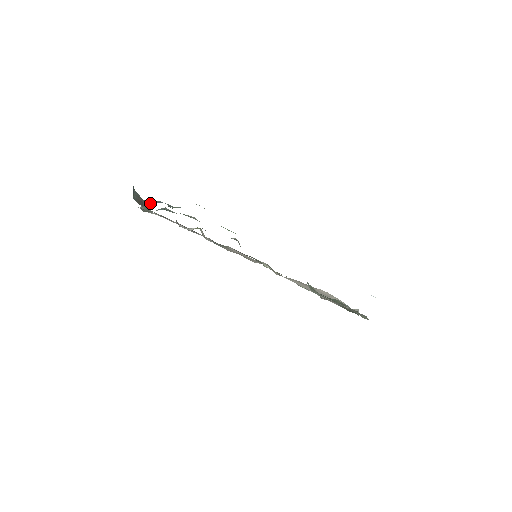
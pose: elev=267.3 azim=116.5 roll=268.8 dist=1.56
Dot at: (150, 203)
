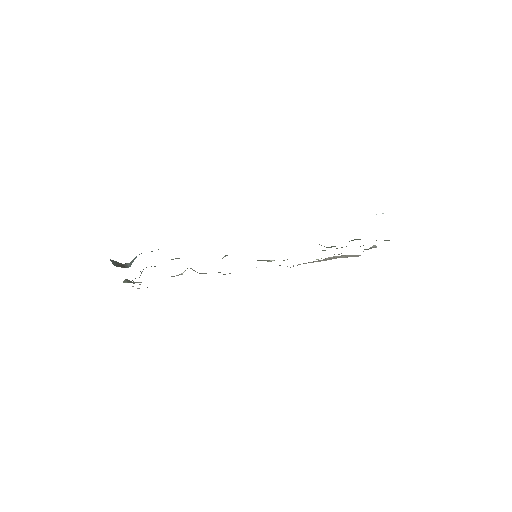
Dot at: (131, 261)
